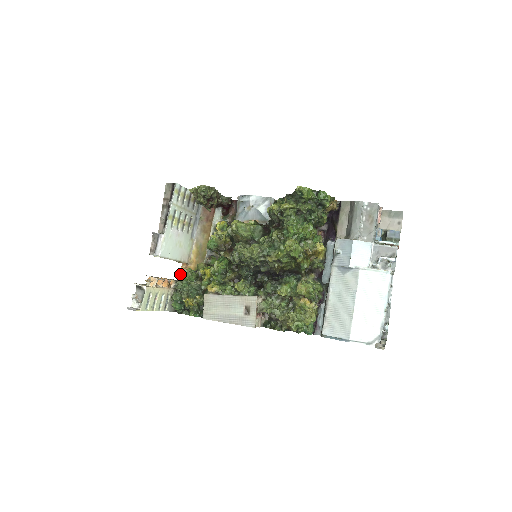
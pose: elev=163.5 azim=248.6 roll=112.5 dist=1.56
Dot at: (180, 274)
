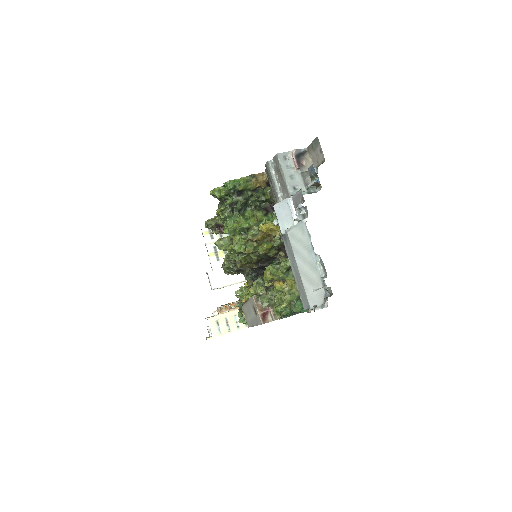
Dot at: occluded
